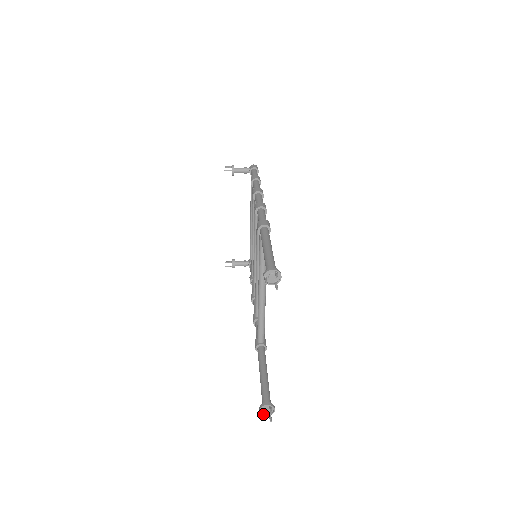
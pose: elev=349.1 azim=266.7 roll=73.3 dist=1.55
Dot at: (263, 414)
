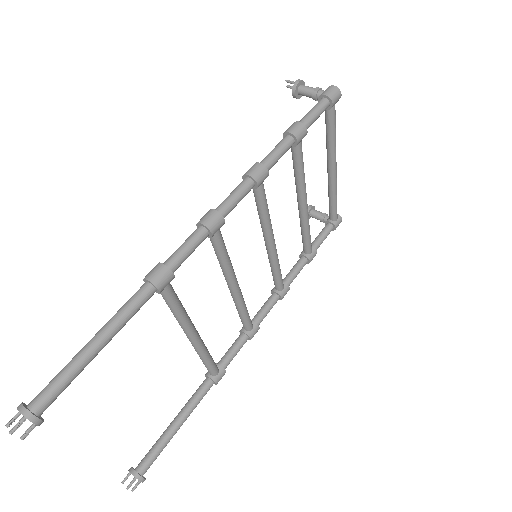
Dot at: occluded
